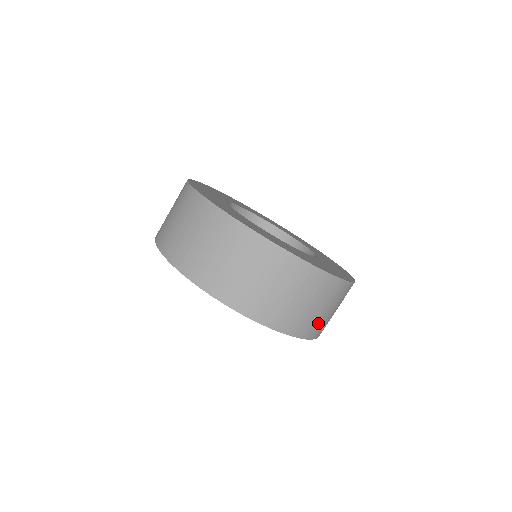
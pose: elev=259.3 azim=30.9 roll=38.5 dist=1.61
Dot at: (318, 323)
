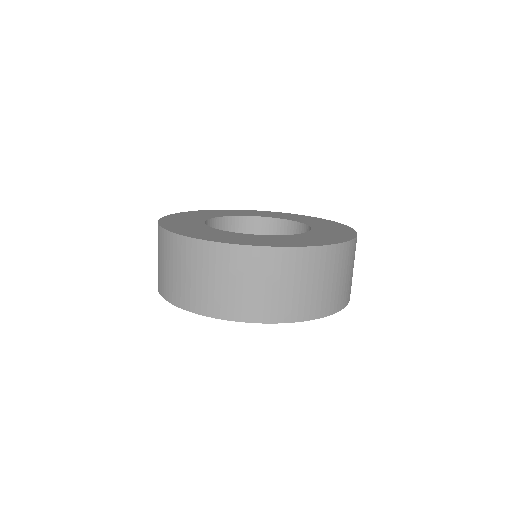
Dot at: (342, 292)
